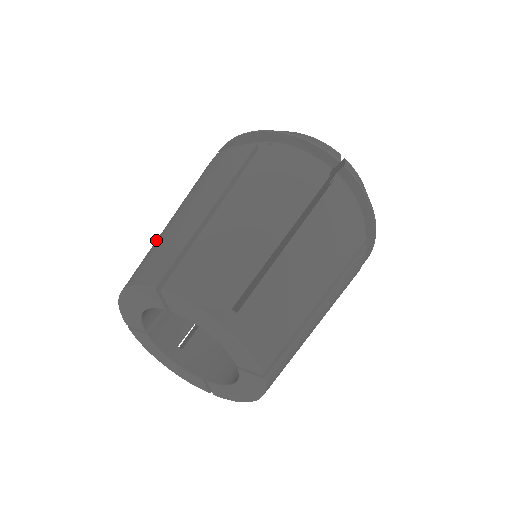
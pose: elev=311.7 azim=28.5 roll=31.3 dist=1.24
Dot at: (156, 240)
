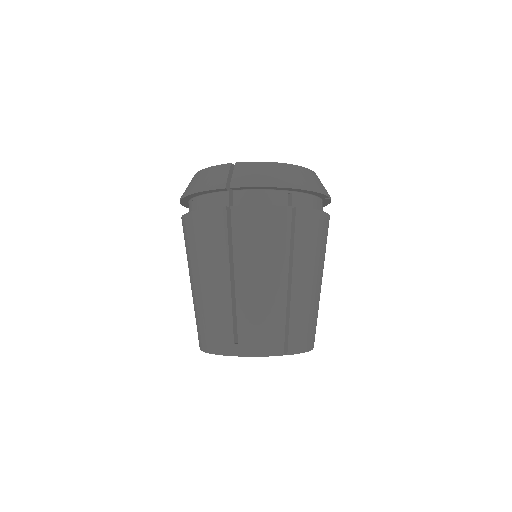
Dot at: (237, 306)
